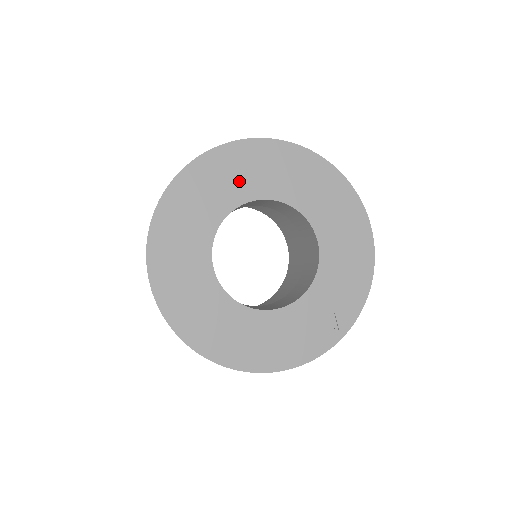
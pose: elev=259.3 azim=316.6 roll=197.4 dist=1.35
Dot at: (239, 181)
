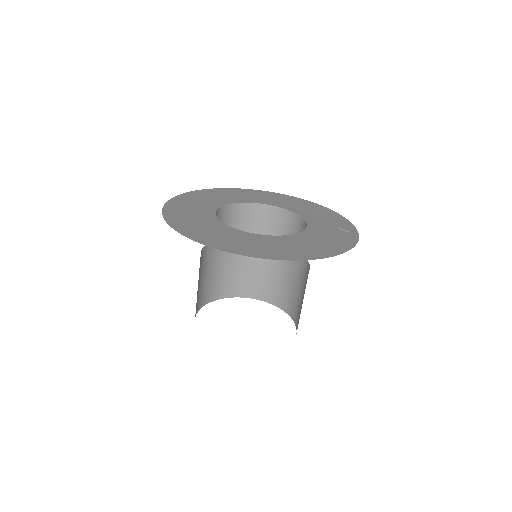
Dot at: (208, 201)
